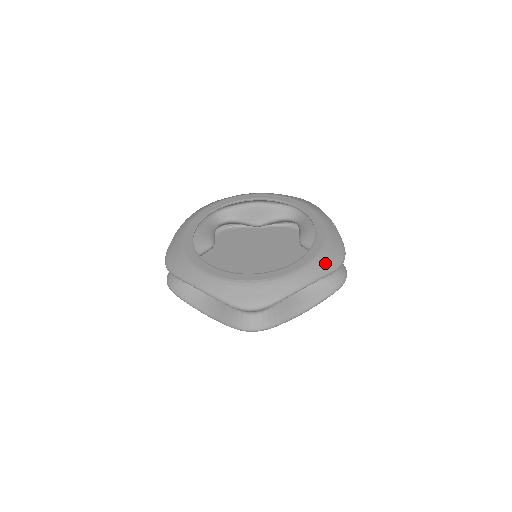
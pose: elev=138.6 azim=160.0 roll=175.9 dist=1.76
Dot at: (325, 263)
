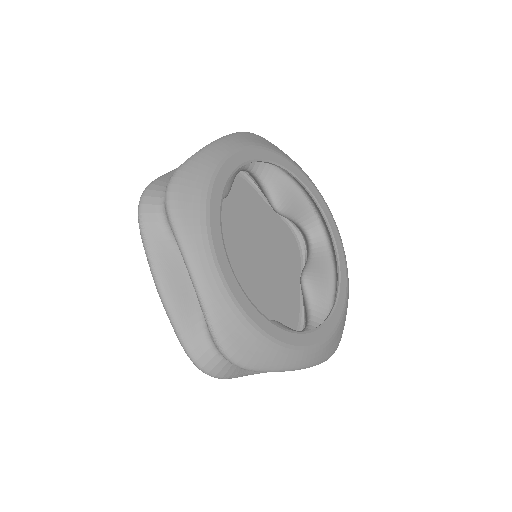
Dot at: (326, 352)
